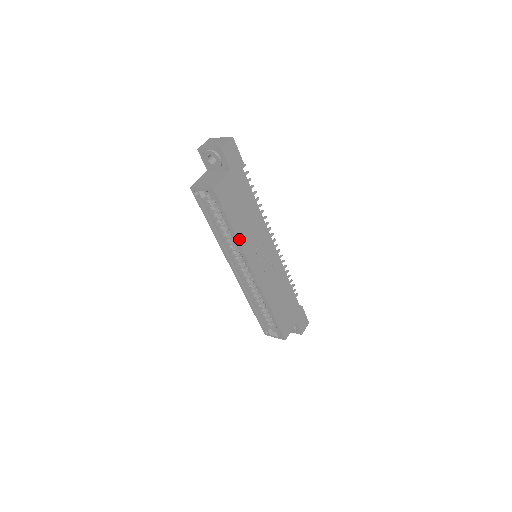
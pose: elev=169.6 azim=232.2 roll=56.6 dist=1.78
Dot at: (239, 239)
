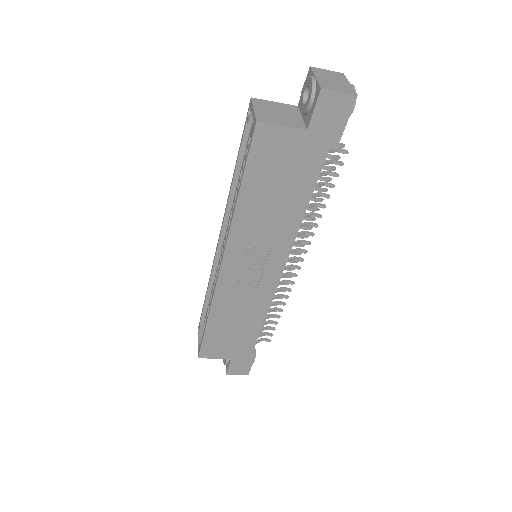
Dot at: (237, 214)
